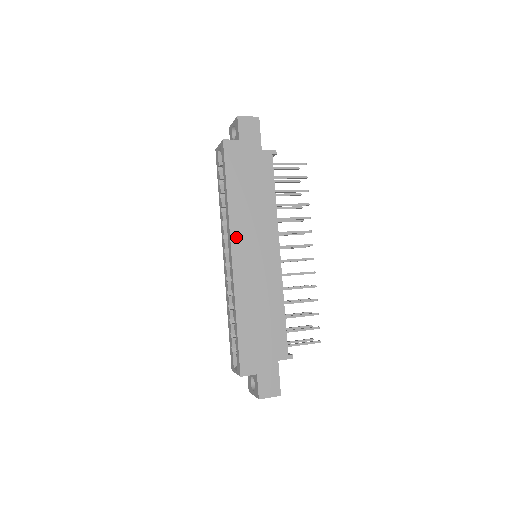
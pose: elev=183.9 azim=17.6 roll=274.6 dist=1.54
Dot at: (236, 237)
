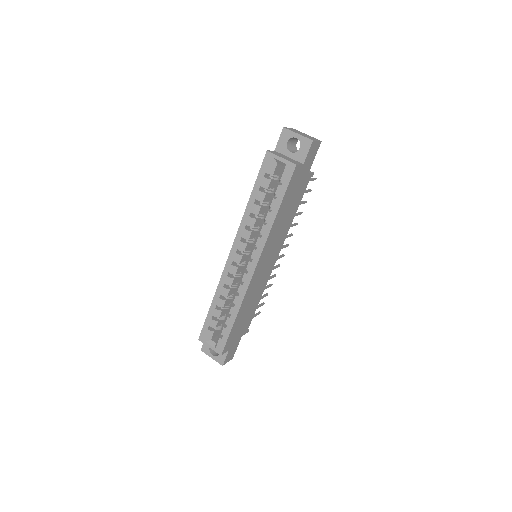
Dot at: (264, 253)
